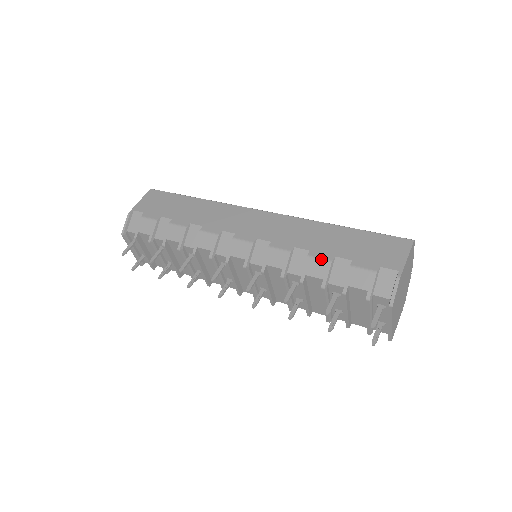
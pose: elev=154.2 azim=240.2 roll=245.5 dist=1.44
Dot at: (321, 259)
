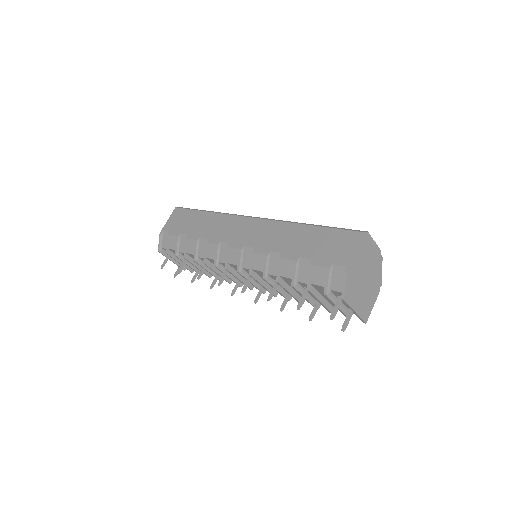
Dot at: (289, 261)
